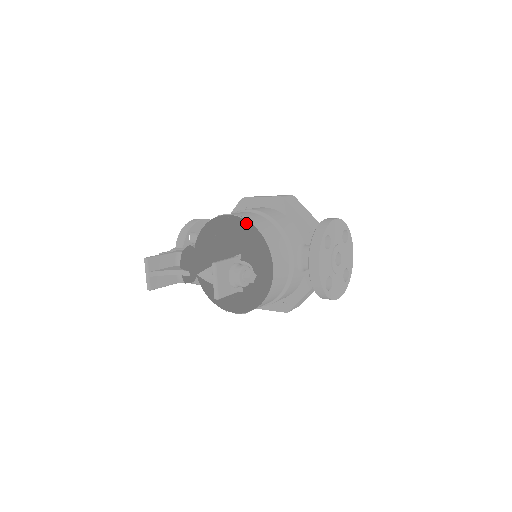
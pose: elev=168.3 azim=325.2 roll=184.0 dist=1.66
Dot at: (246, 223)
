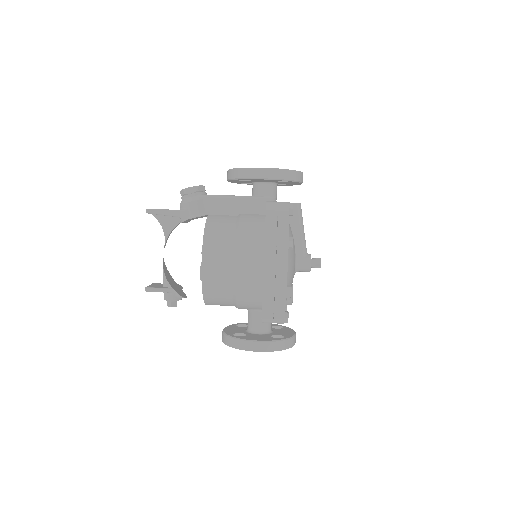
Dot at: occluded
